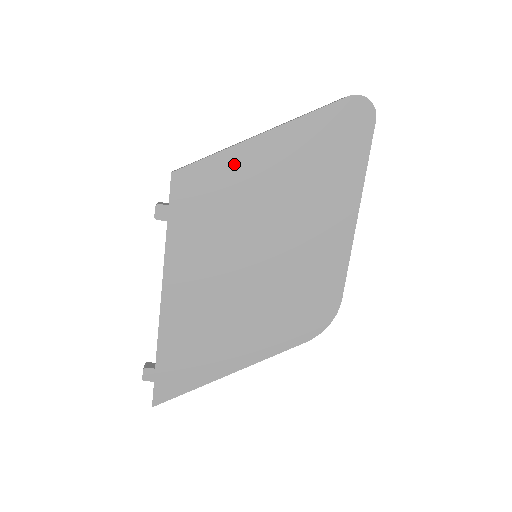
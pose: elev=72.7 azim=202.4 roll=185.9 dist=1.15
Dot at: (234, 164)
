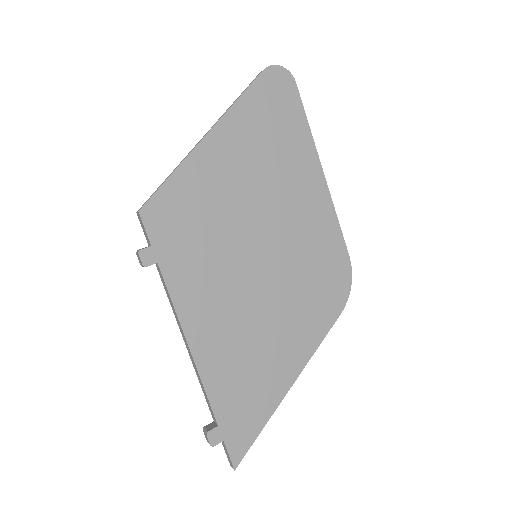
Dot at: (195, 175)
